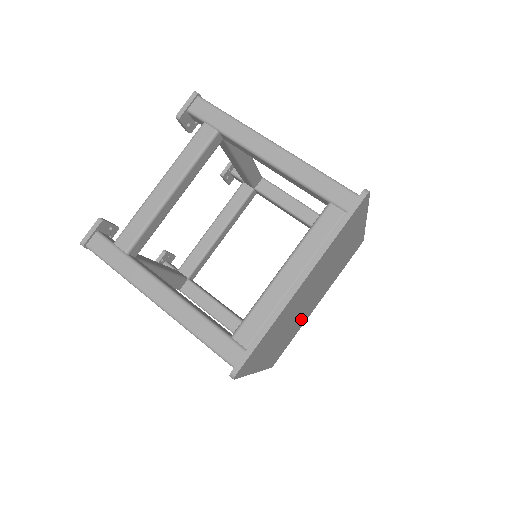
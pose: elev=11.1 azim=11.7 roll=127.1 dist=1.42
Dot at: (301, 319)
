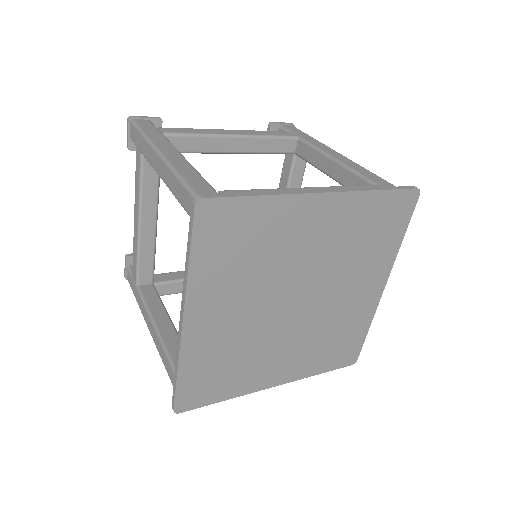
Dot at: (336, 318)
